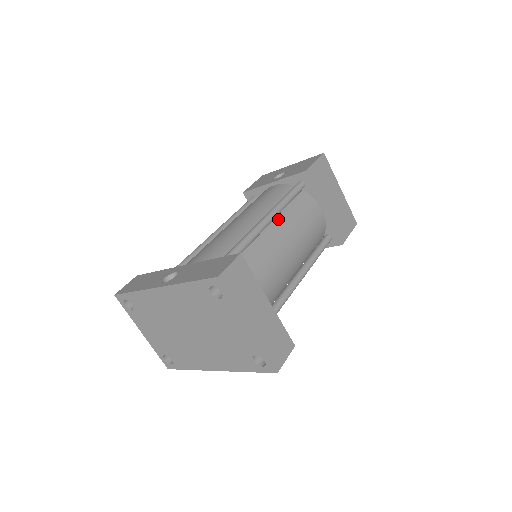
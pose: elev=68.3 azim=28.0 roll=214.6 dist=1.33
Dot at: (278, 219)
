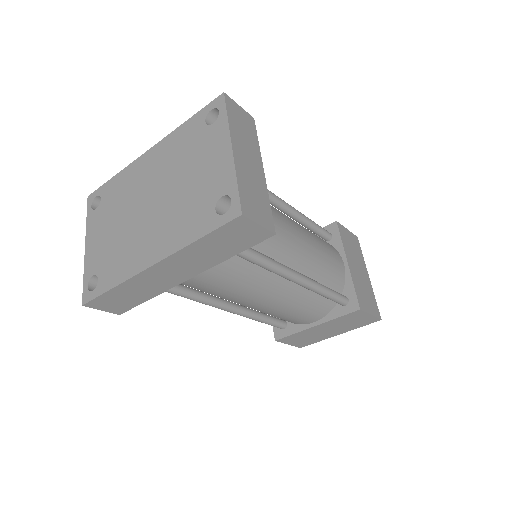
Dot at: occluded
